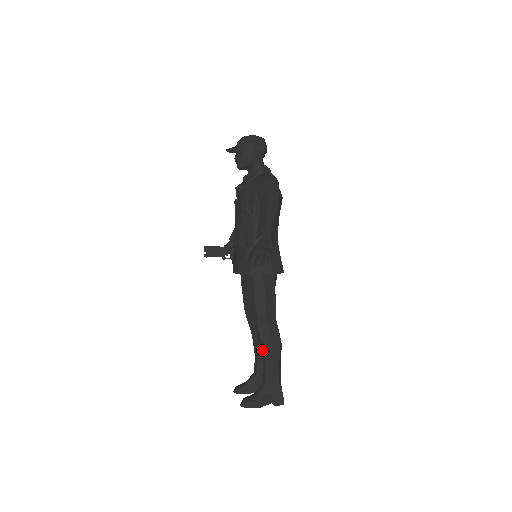
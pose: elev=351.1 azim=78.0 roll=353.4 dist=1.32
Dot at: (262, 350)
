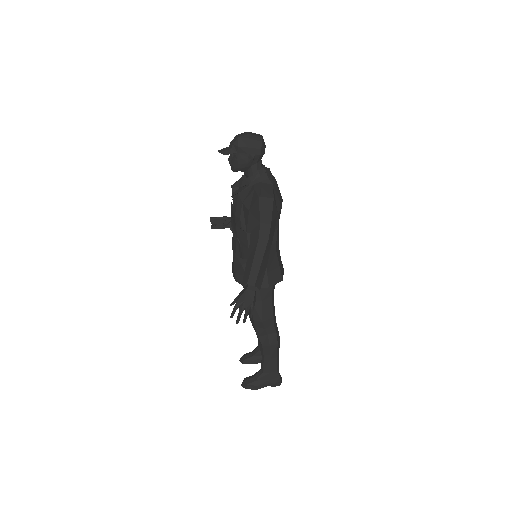
Dot at: (260, 345)
